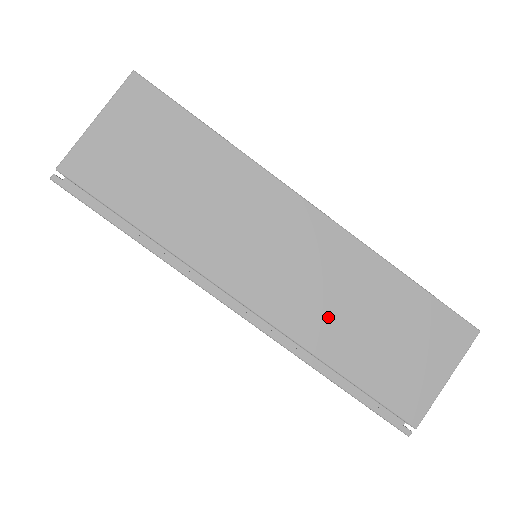
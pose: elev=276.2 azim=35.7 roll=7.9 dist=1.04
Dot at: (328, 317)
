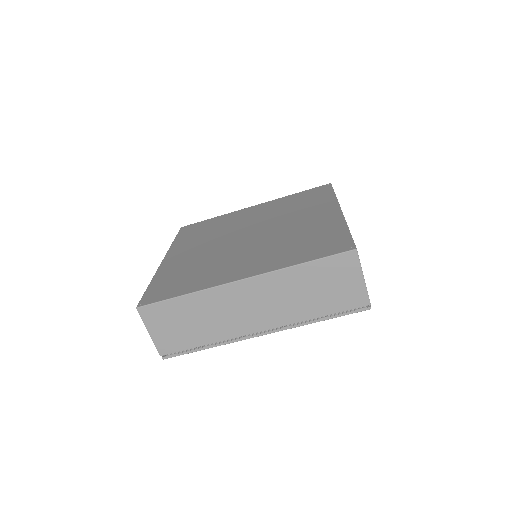
Dot at: (293, 306)
